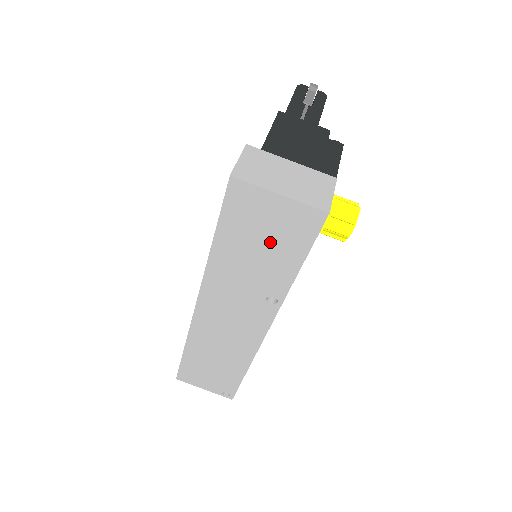
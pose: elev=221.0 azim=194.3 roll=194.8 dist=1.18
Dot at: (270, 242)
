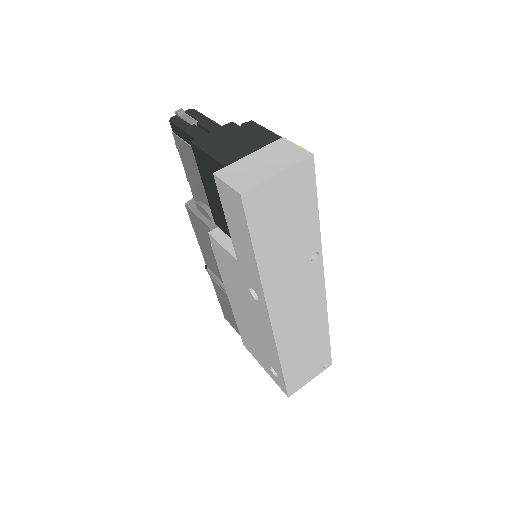
Dot at: (291, 215)
